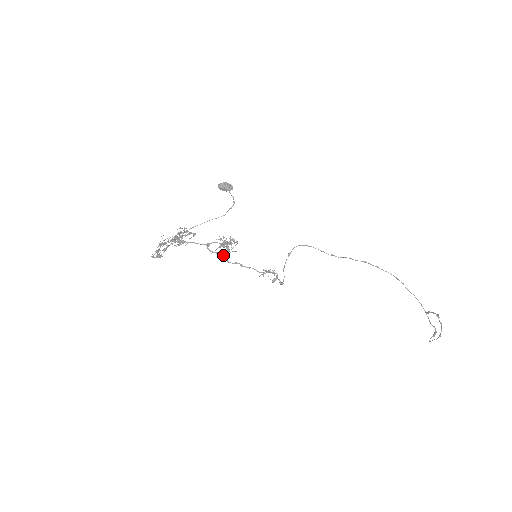
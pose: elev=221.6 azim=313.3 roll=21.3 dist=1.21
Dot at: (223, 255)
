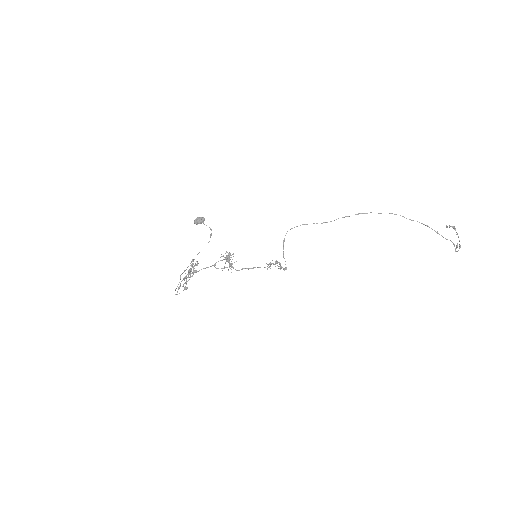
Dot at: occluded
